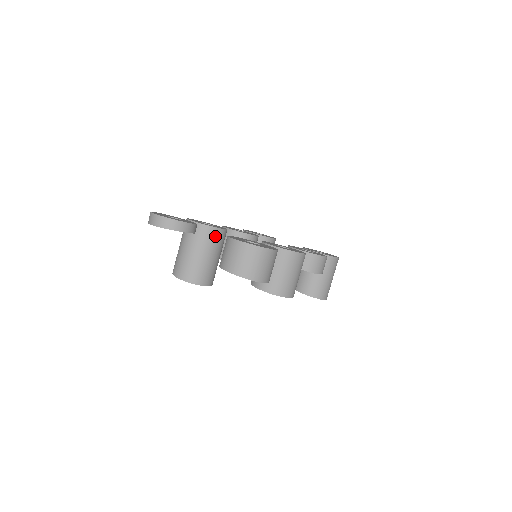
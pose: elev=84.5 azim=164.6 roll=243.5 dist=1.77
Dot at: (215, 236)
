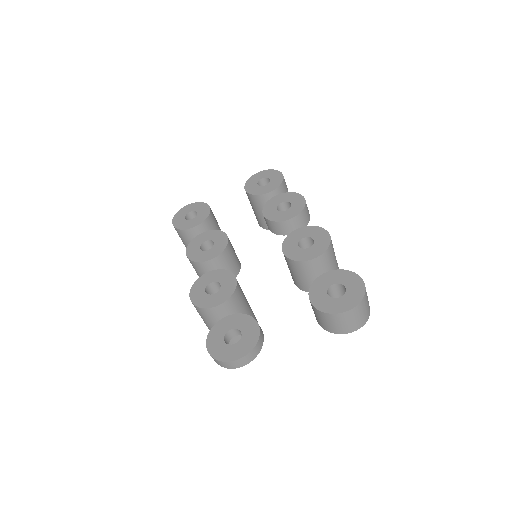
Dot at: (239, 292)
